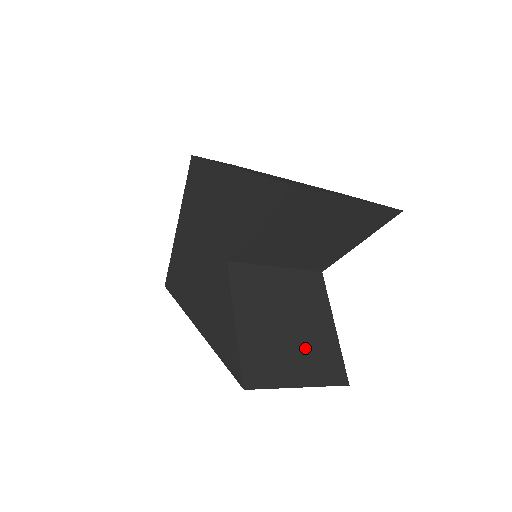
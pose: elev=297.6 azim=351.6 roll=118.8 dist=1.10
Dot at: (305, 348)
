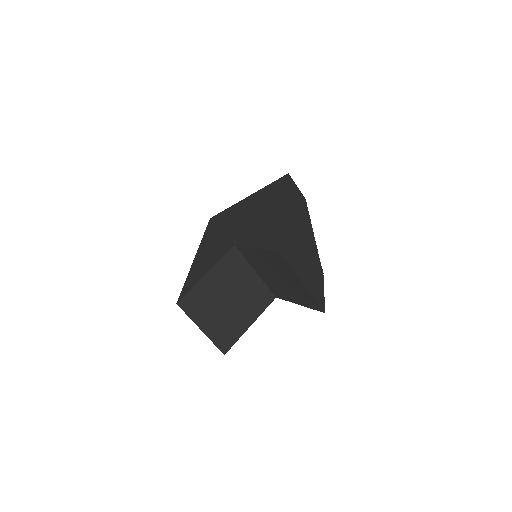
Dot at: (224, 318)
